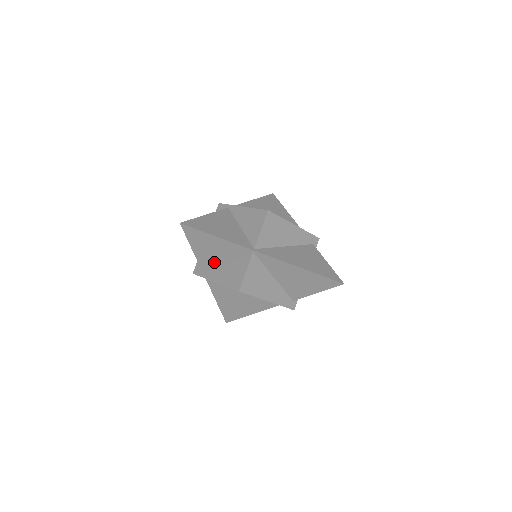
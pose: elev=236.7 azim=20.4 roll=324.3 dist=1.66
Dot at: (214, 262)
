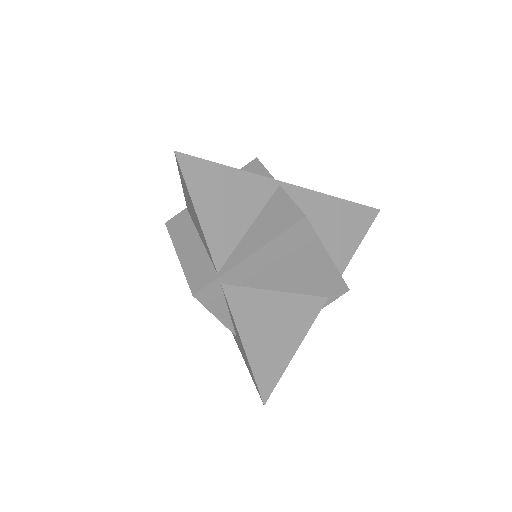
Dot at: (231, 232)
